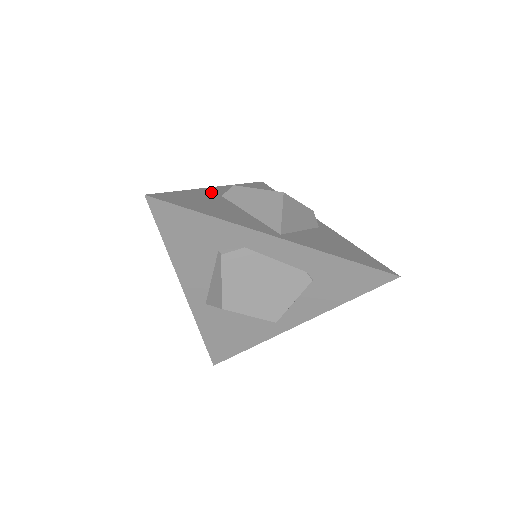
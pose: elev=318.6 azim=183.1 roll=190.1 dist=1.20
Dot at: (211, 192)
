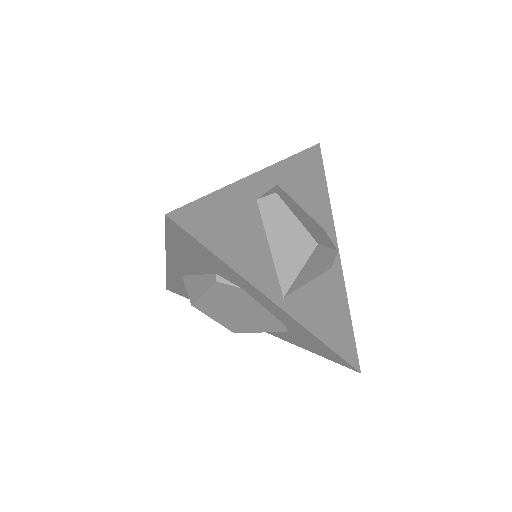
Dot at: (248, 190)
